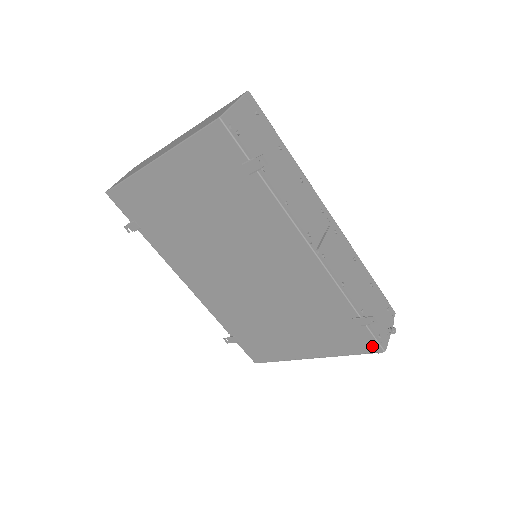
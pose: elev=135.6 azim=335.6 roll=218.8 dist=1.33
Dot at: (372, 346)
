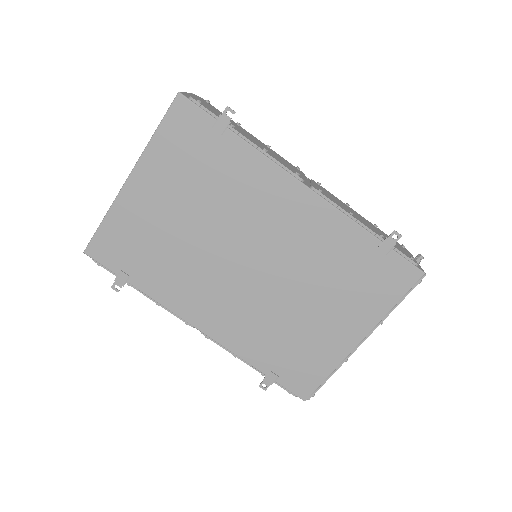
Dot at: (410, 274)
